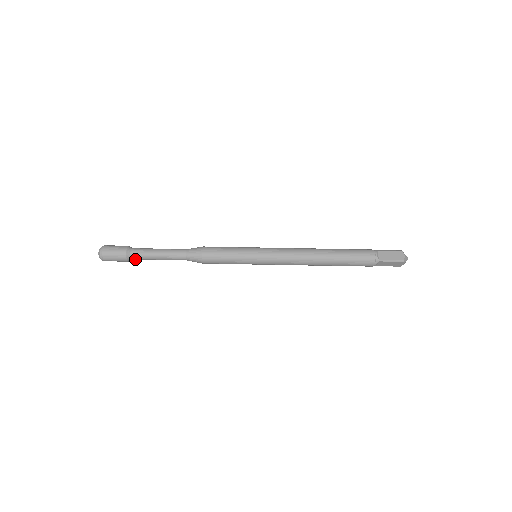
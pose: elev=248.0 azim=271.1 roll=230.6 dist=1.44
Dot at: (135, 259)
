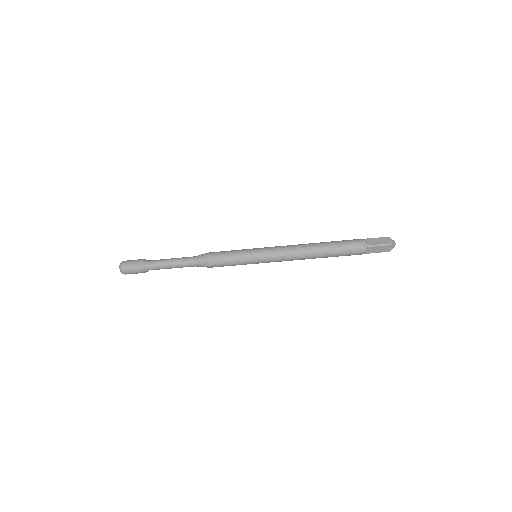
Dot at: occluded
